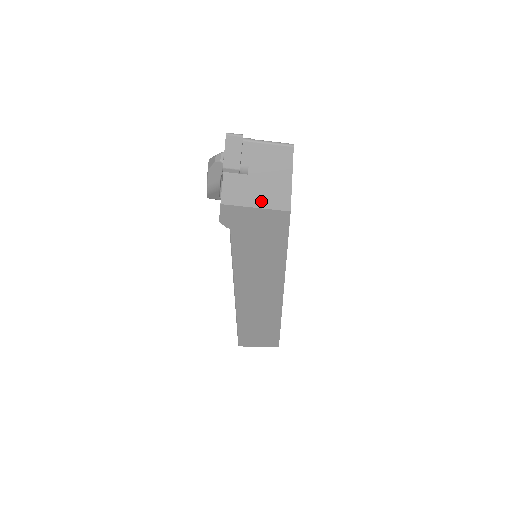
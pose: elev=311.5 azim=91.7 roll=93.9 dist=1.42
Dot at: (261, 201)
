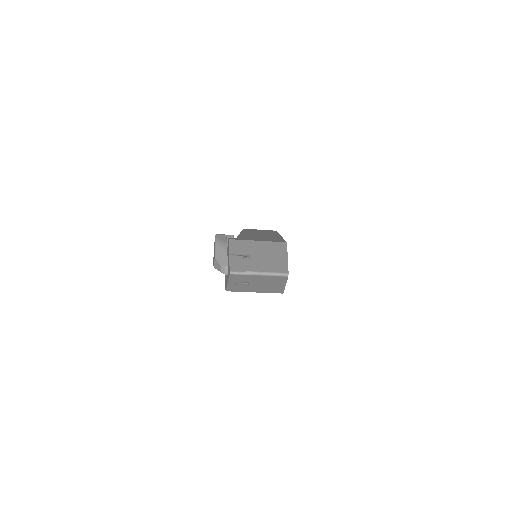
Dot at: (259, 291)
